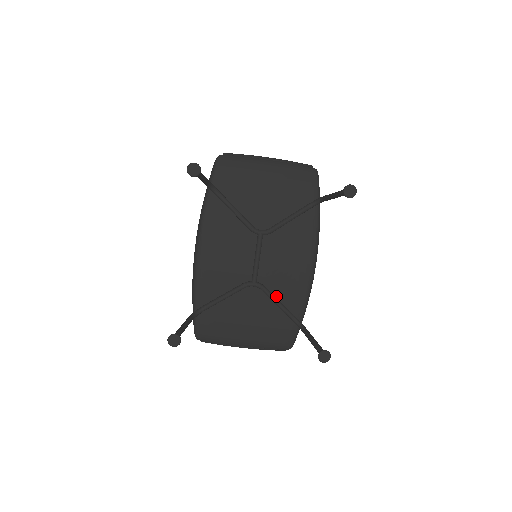
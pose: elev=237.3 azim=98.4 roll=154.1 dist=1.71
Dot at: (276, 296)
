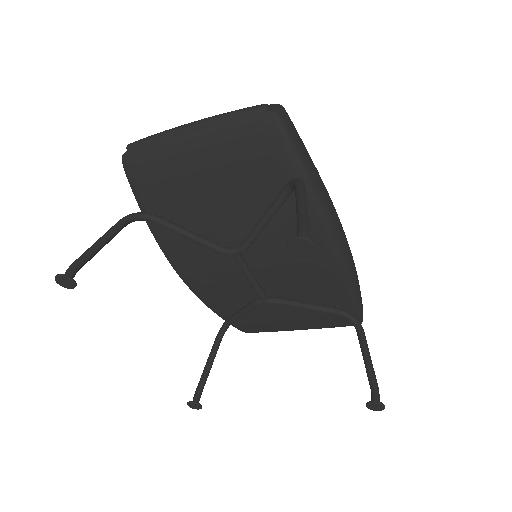
Dot at: (306, 296)
